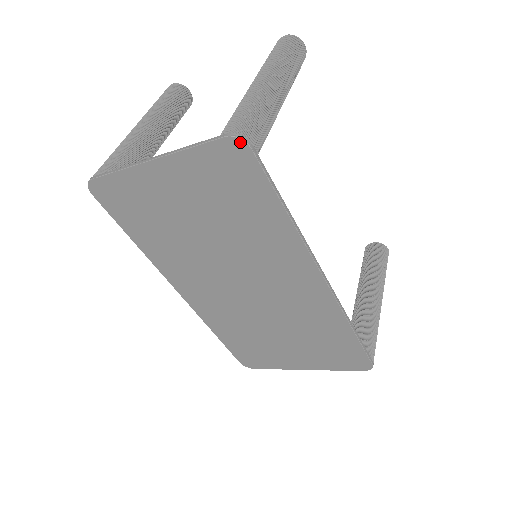
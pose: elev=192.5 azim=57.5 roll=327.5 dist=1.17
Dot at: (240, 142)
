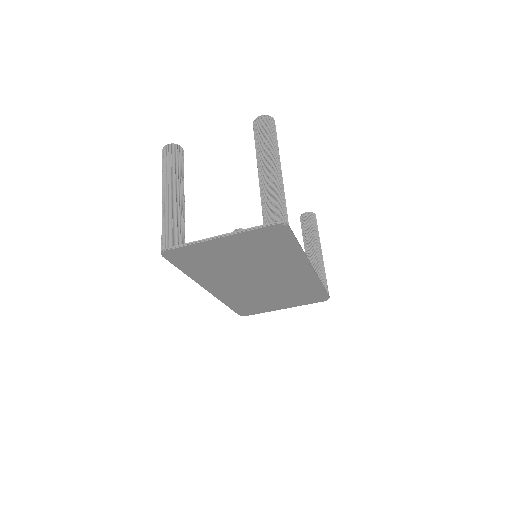
Dot at: (283, 225)
